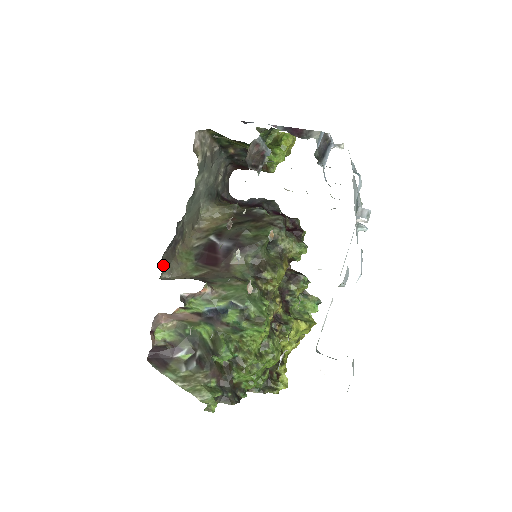
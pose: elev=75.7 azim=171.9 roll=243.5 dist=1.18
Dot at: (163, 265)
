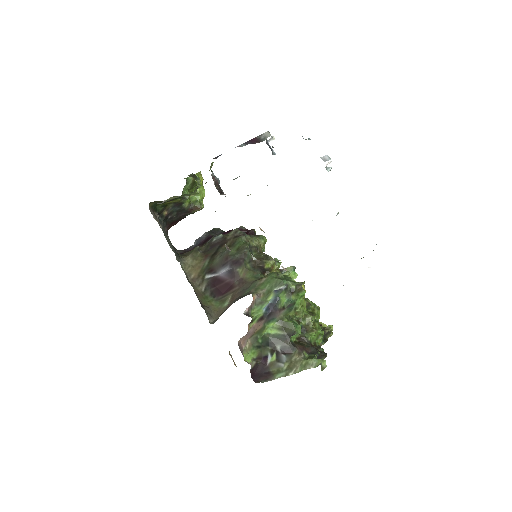
Dot at: (206, 313)
